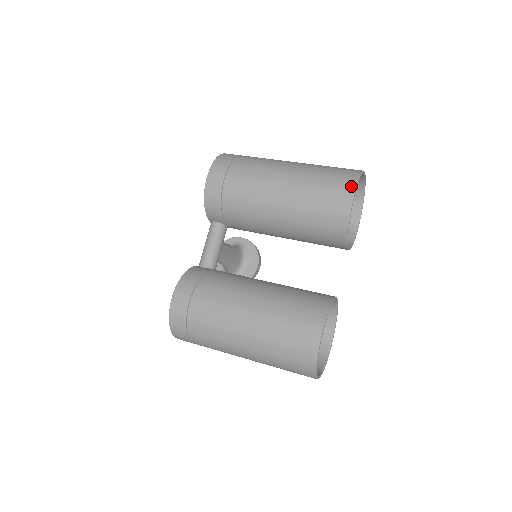
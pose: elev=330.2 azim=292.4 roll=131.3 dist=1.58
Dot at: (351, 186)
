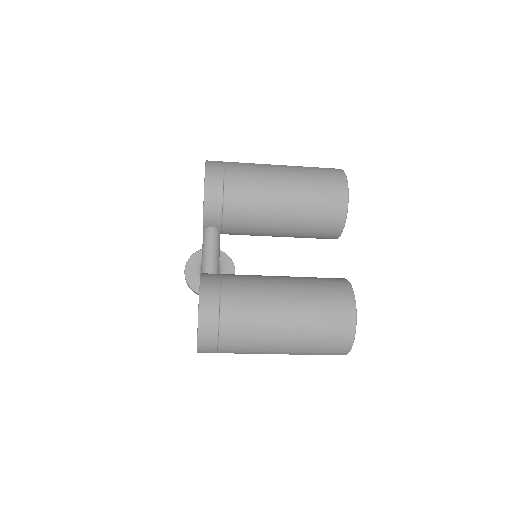
Dot at: (343, 180)
